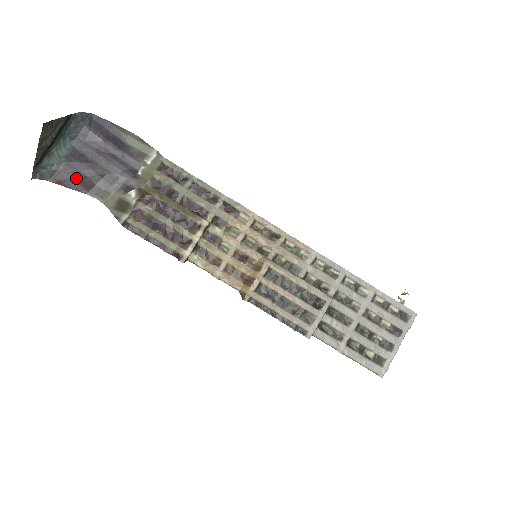
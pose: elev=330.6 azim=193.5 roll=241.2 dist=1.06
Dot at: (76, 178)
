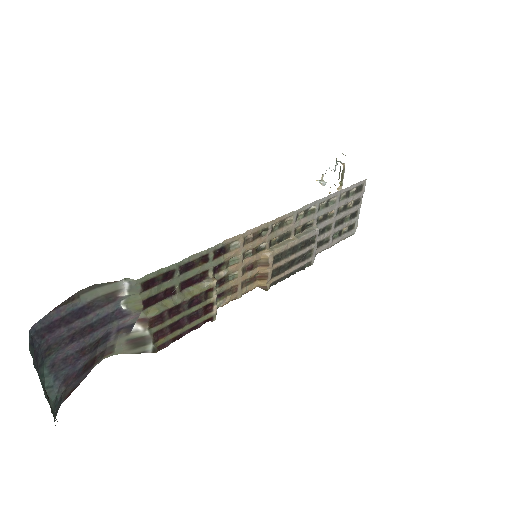
Dot at: (80, 375)
